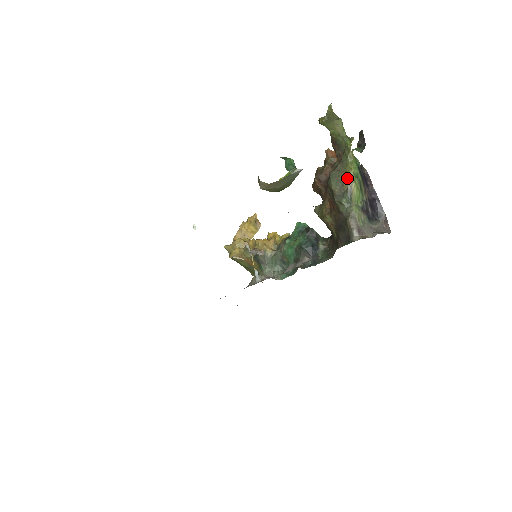
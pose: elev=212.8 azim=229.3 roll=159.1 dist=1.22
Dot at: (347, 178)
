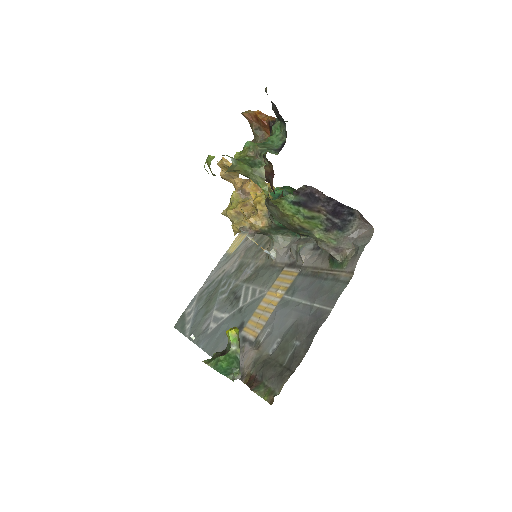
Dot at: (288, 219)
